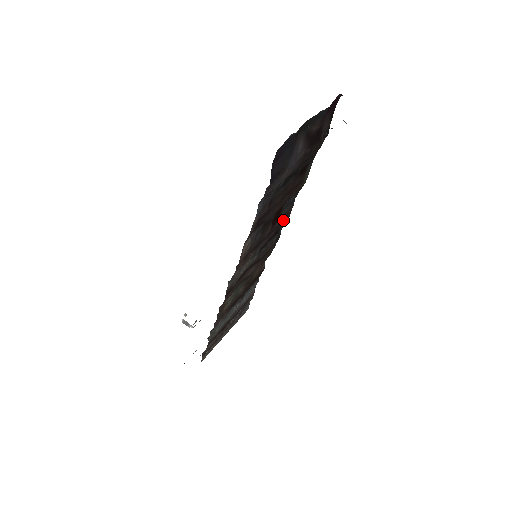
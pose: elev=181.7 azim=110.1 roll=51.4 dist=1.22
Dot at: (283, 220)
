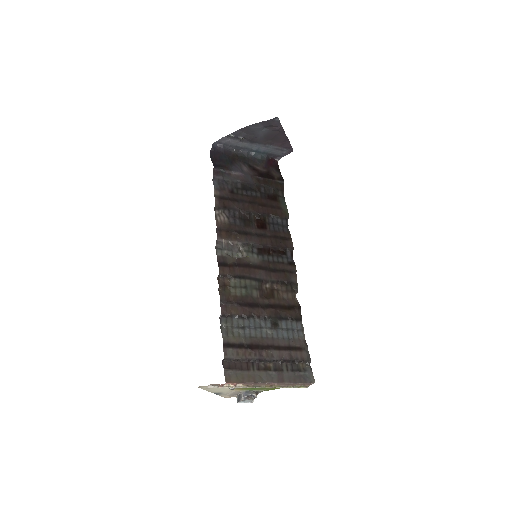
Dot at: (281, 240)
